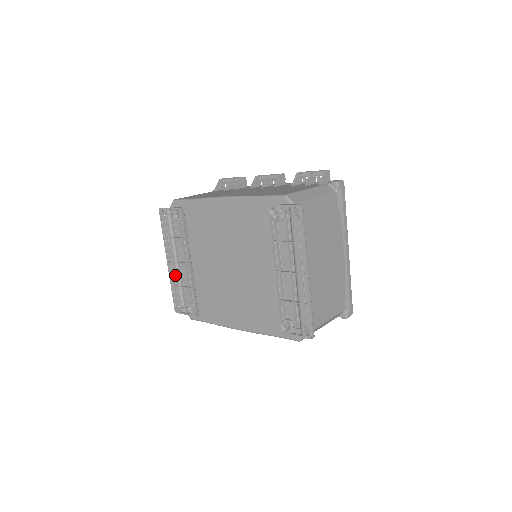
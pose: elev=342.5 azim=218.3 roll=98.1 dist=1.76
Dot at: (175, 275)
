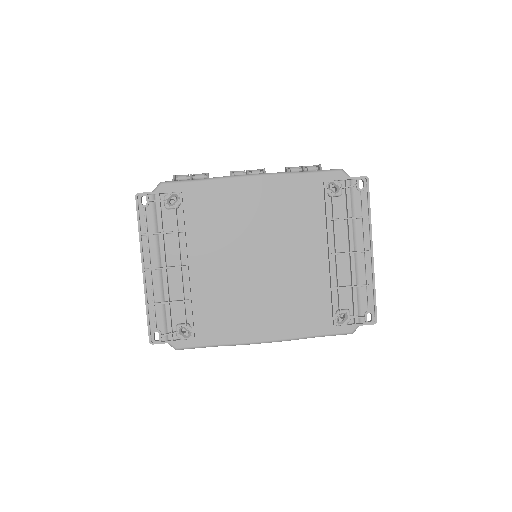
Dot at: (156, 287)
